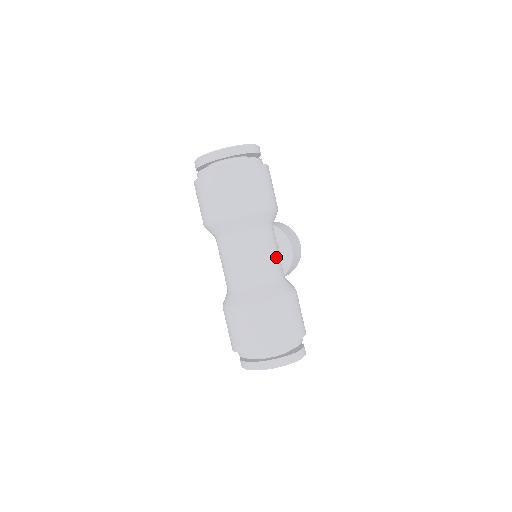
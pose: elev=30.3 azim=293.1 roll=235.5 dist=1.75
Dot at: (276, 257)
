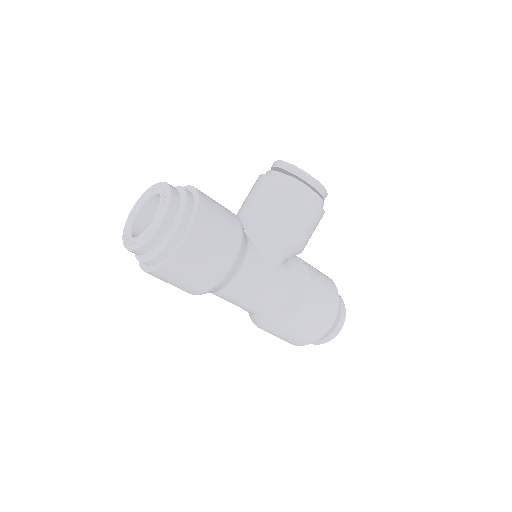
Dot at: (262, 291)
